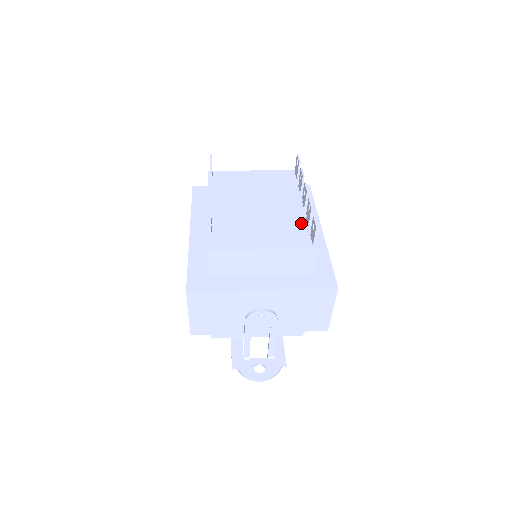
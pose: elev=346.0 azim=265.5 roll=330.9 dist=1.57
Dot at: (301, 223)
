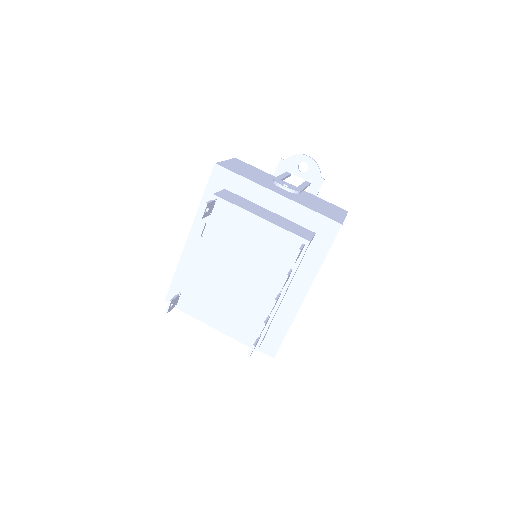
Dot at: (260, 318)
